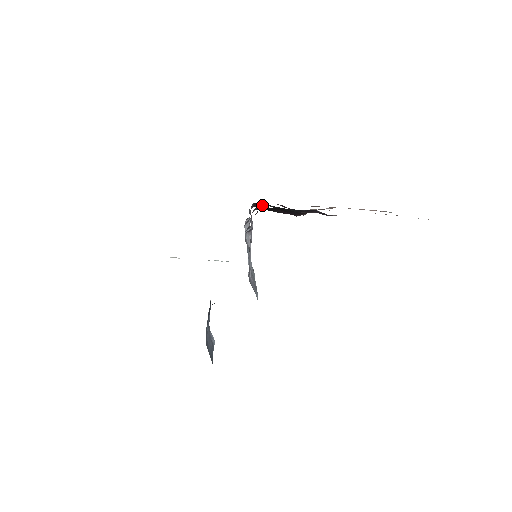
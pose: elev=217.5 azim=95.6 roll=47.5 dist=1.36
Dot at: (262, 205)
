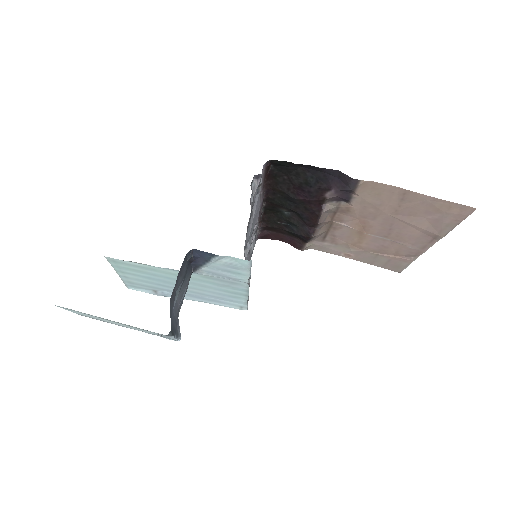
Dot at: (272, 224)
